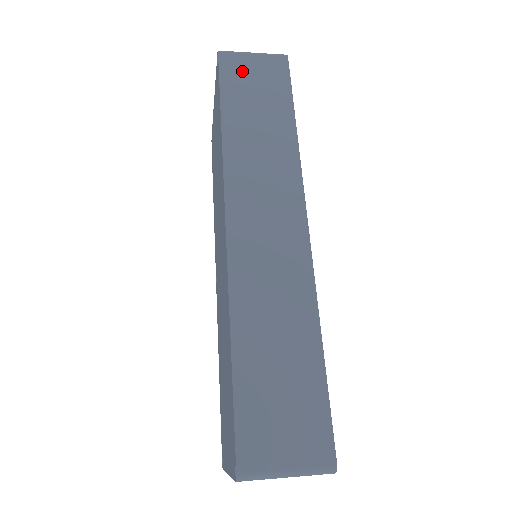
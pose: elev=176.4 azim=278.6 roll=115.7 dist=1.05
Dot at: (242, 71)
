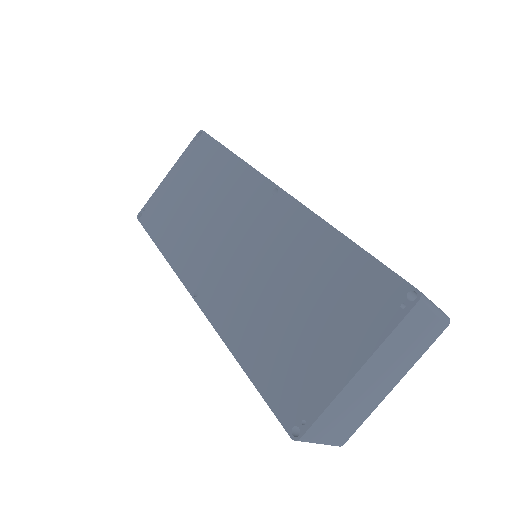
Dot at: occluded
